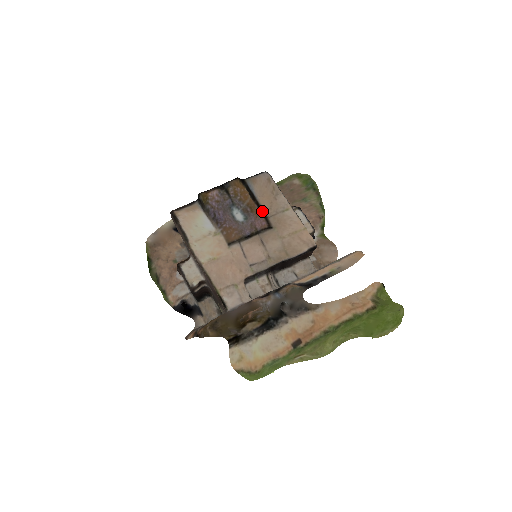
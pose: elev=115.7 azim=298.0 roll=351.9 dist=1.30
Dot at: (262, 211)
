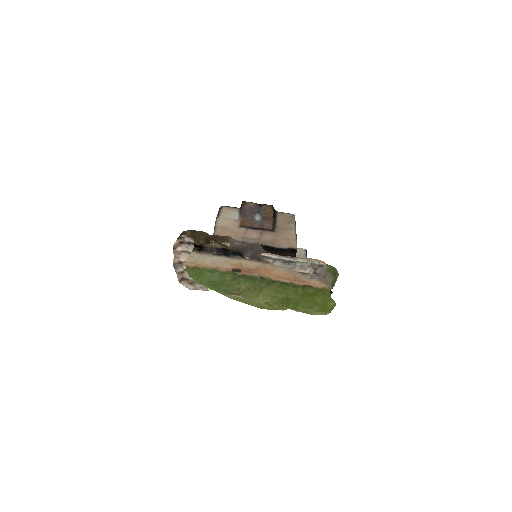
Dot at: (275, 224)
